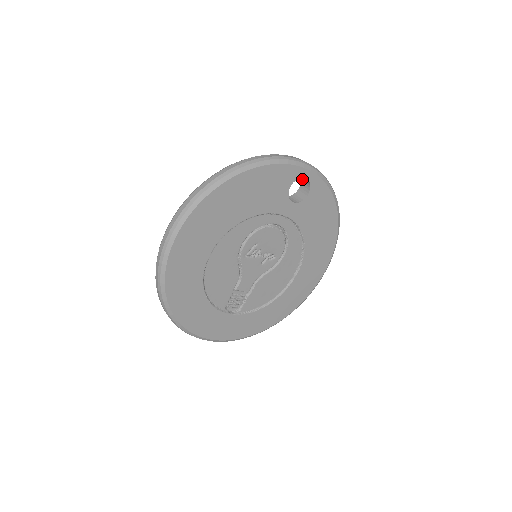
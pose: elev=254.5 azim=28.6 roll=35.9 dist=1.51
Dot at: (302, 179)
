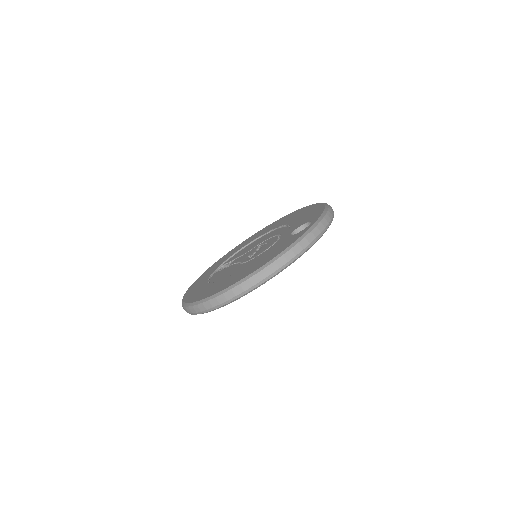
Dot at: occluded
